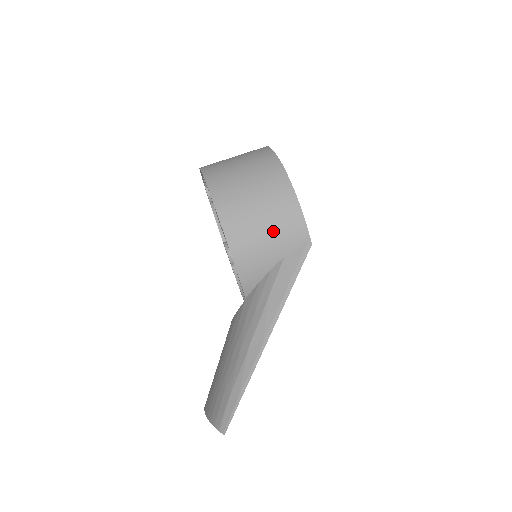
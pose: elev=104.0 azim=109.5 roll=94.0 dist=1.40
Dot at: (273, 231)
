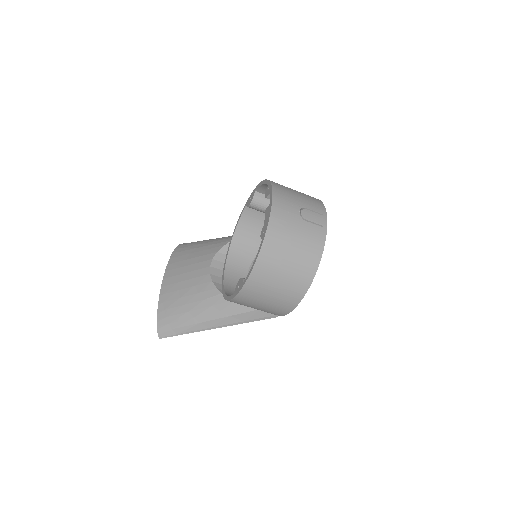
Dot at: (263, 309)
